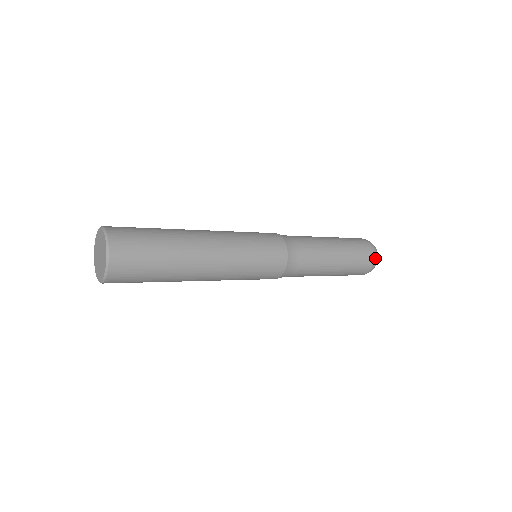
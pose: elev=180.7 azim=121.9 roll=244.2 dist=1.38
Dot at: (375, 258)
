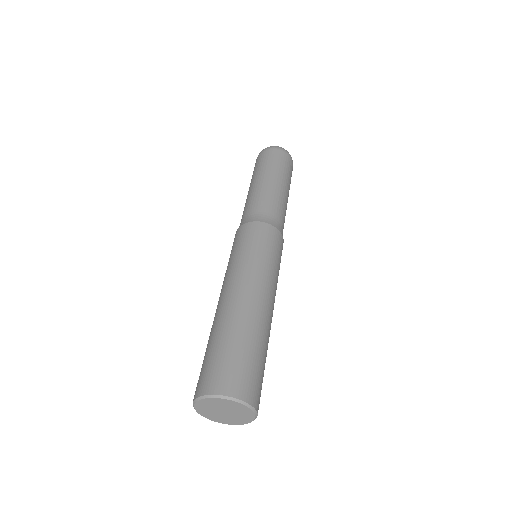
Dot at: occluded
